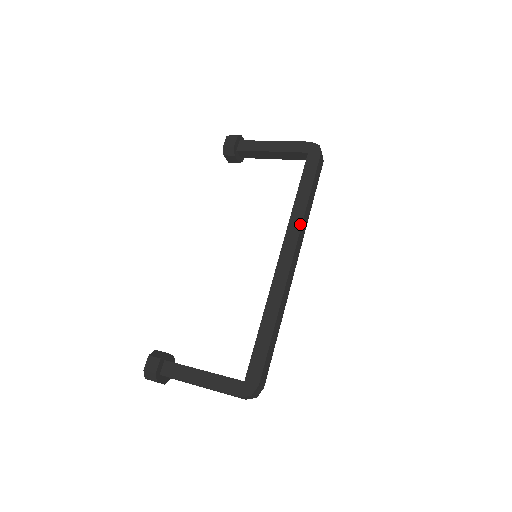
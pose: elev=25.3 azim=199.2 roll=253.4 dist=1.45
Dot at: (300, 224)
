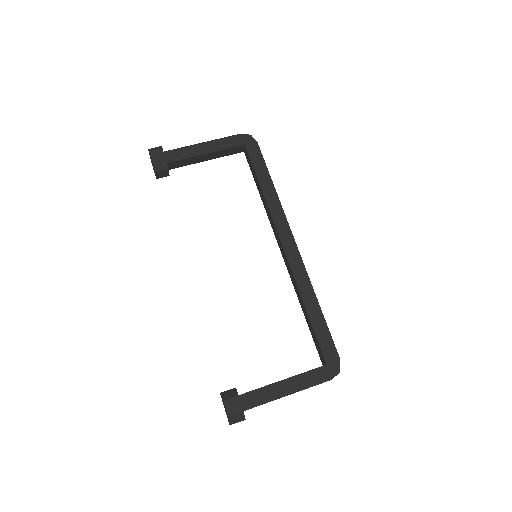
Dot at: (282, 211)
